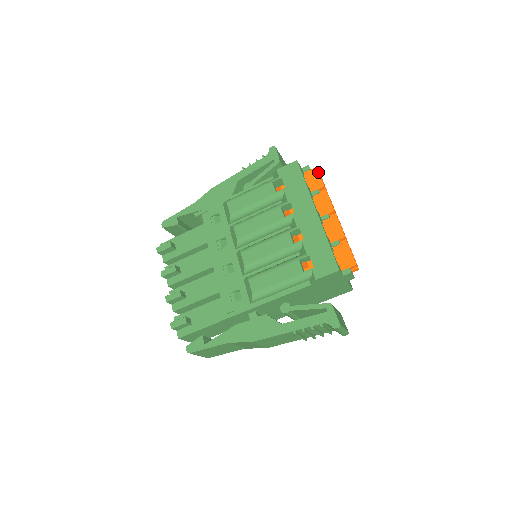
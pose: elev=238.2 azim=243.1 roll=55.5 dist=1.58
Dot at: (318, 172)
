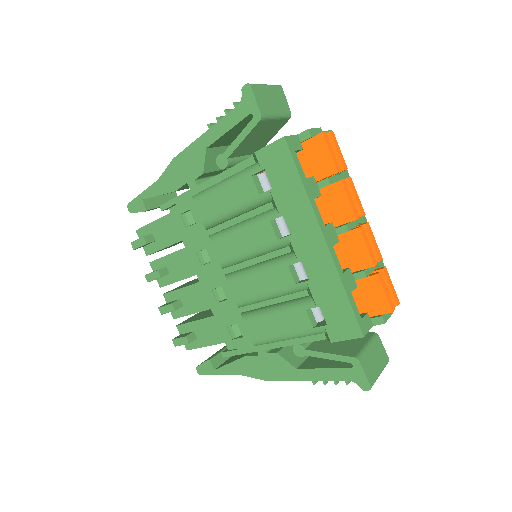
Dot at: (325, 144)
